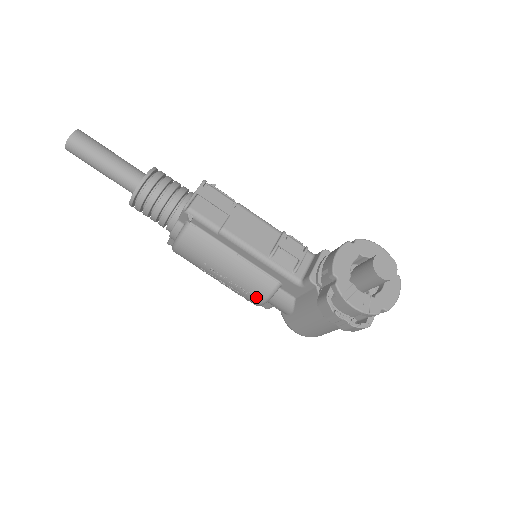
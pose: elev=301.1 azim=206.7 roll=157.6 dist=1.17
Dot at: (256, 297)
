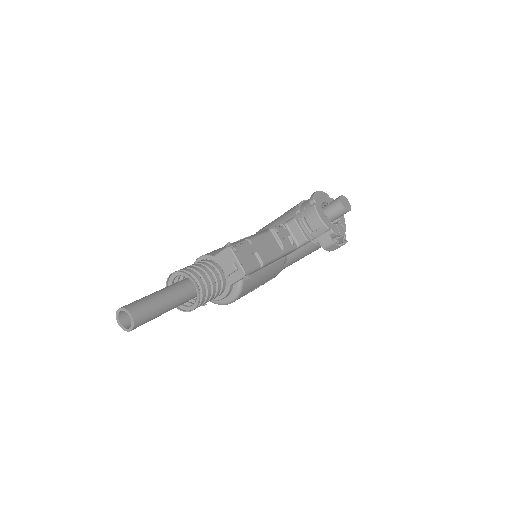
Dot at: (275, 276)
